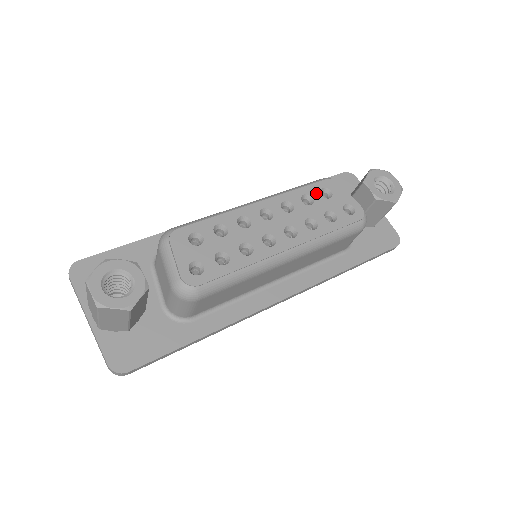
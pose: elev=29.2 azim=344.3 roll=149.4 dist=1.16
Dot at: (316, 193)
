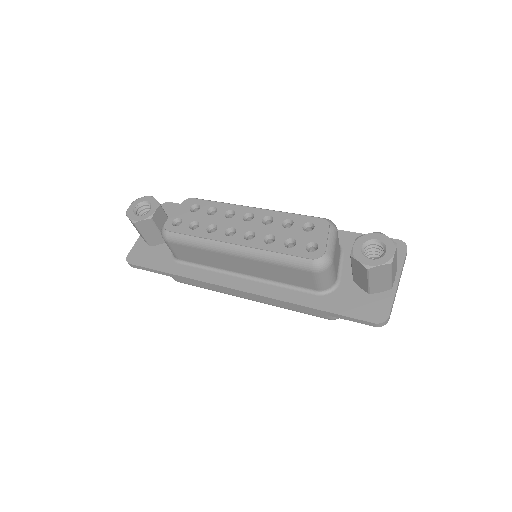
Dot at: (300, 223)
